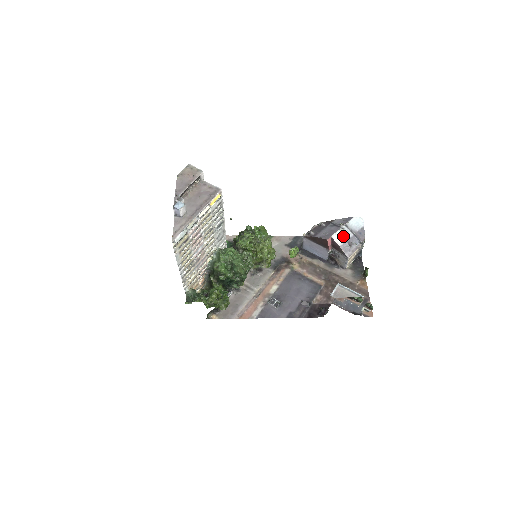
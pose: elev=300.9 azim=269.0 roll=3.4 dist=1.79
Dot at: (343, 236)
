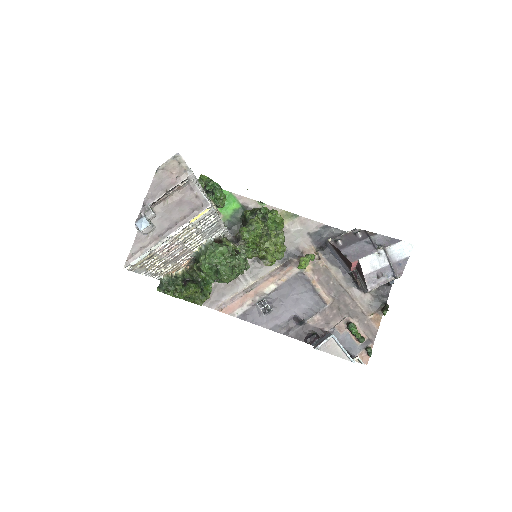
Dot at: (375, 263)
